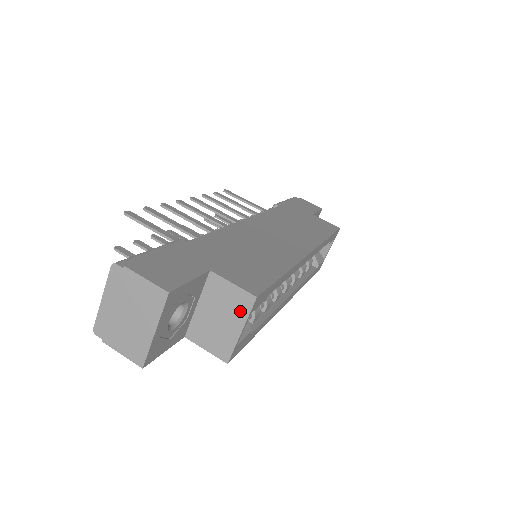
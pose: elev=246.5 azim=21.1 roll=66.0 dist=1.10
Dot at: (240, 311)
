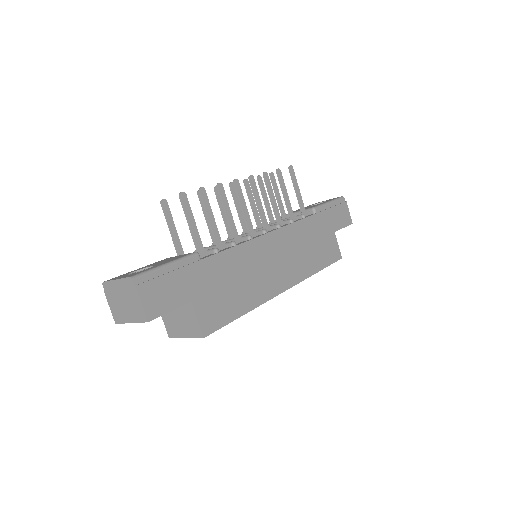
Dot at: (191, 332)
